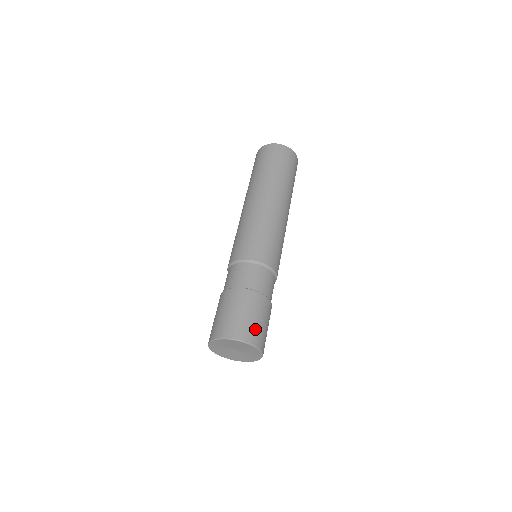
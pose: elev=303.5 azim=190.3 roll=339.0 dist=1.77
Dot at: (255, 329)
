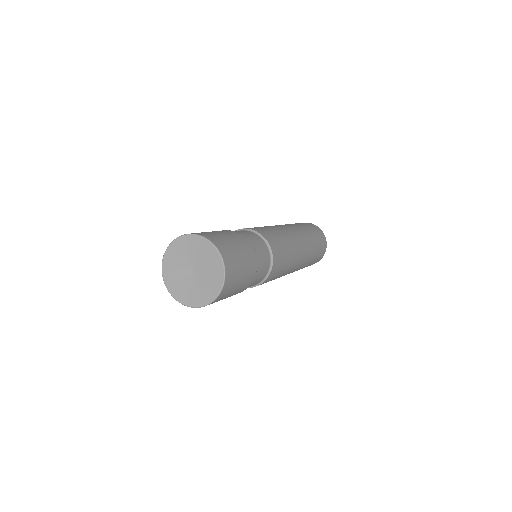
Dot at: occluded
